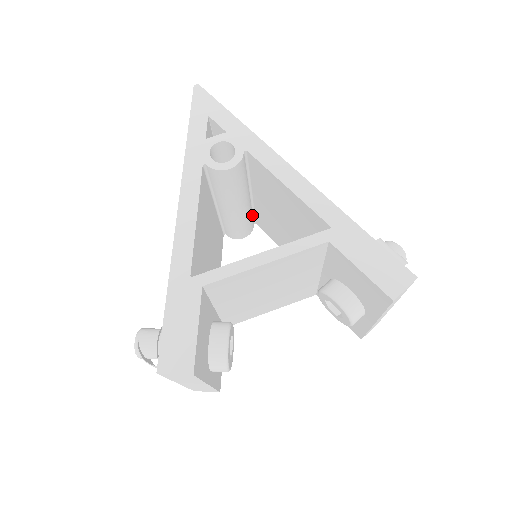
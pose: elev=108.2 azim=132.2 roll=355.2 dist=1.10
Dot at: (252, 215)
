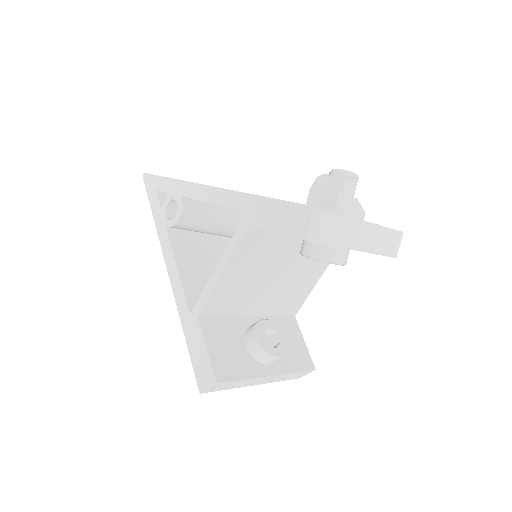
Dot at: occluded
